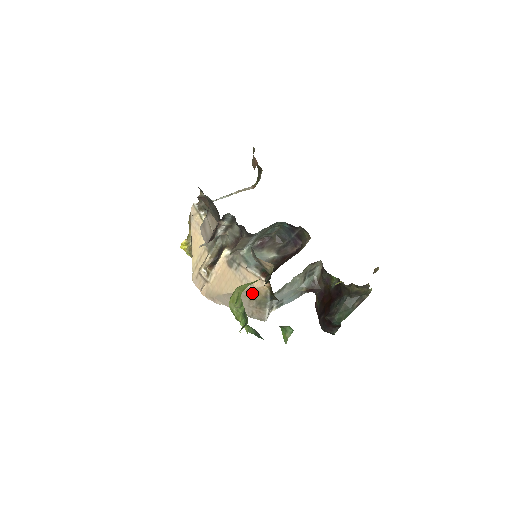
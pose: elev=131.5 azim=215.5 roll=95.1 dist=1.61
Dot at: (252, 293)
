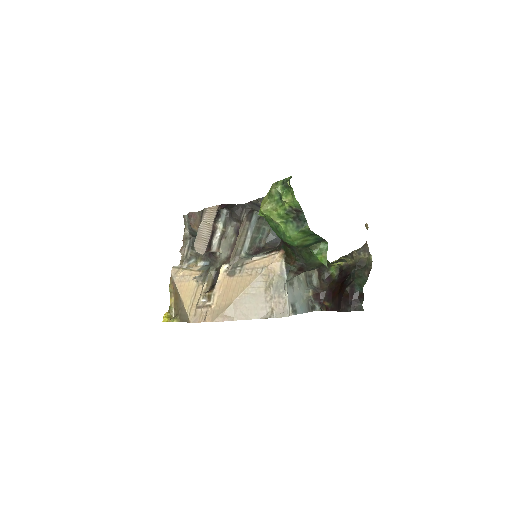
Dot at: (266, 277)
